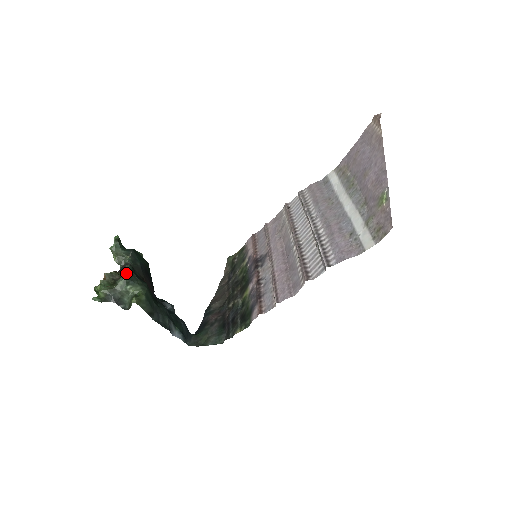
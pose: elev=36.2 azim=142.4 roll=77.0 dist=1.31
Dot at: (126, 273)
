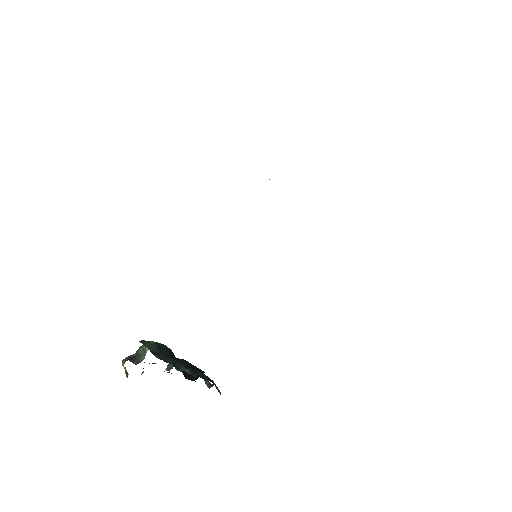
Dot at: occluded
